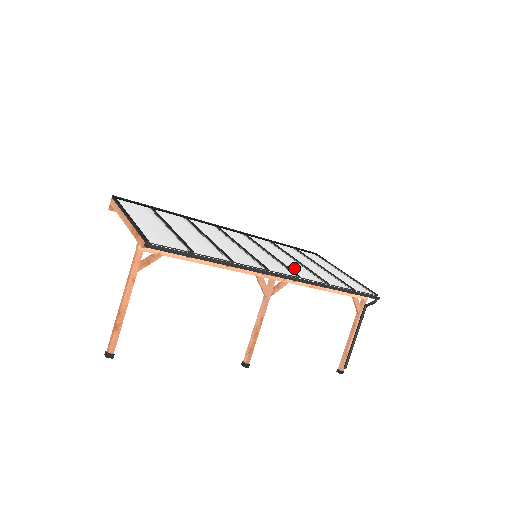
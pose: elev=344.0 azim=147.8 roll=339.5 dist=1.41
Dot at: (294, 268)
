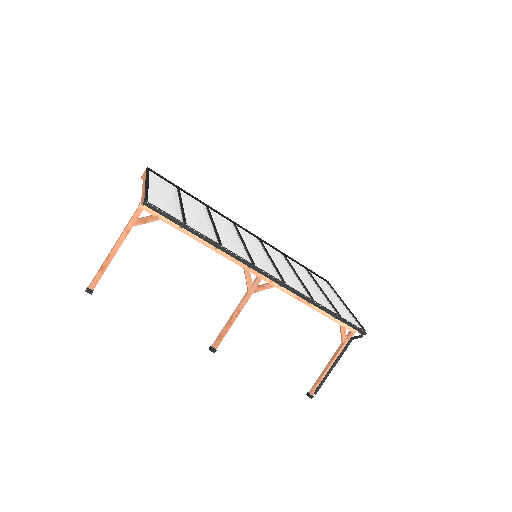
Dot at: (287, 276)
